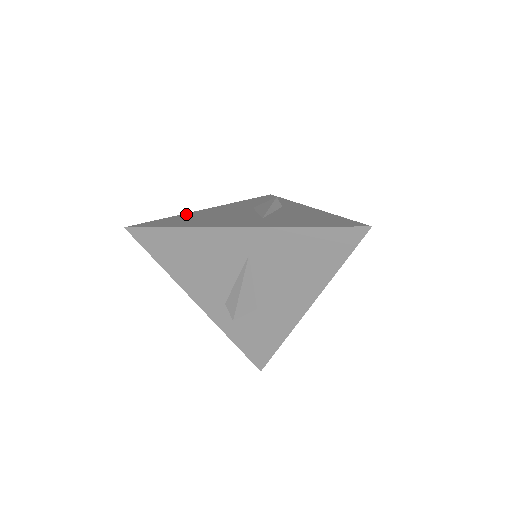
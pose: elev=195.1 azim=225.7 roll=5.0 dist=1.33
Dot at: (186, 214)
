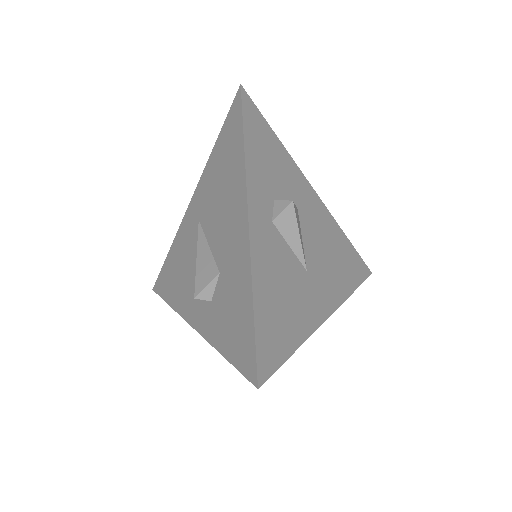
Dot at: occluded
